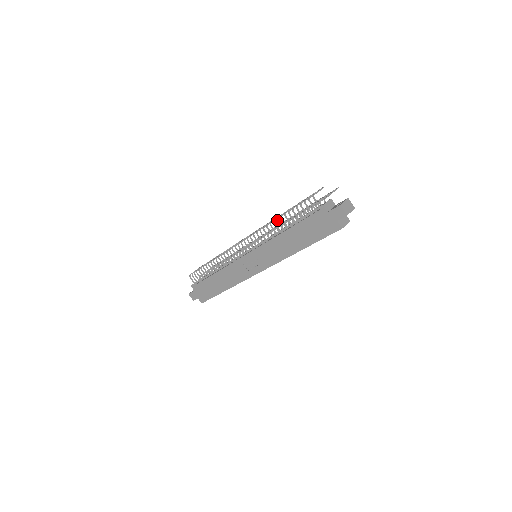
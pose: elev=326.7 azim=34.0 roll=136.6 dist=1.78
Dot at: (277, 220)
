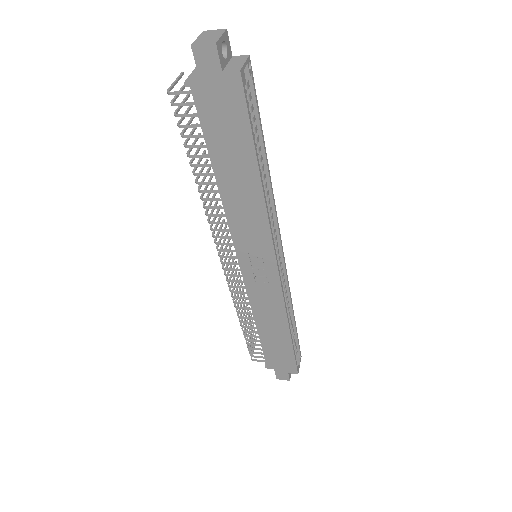
Dot at: occluded
